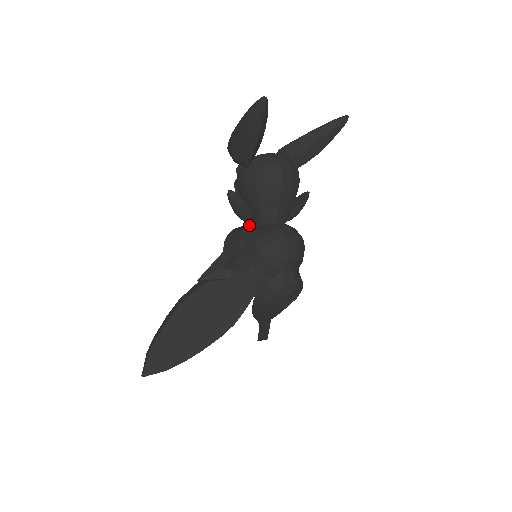
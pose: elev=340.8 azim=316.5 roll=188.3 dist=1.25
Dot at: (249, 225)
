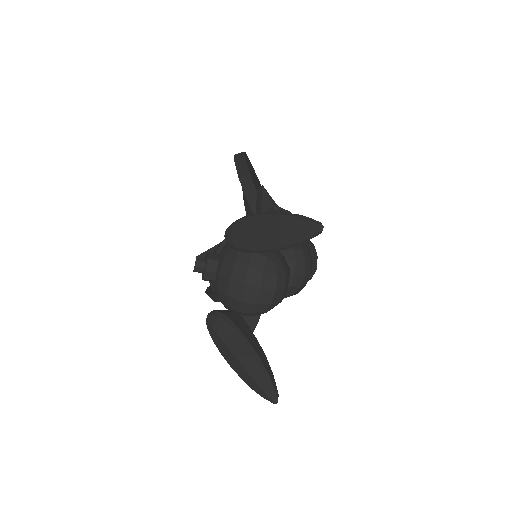
Dot at: occluded
